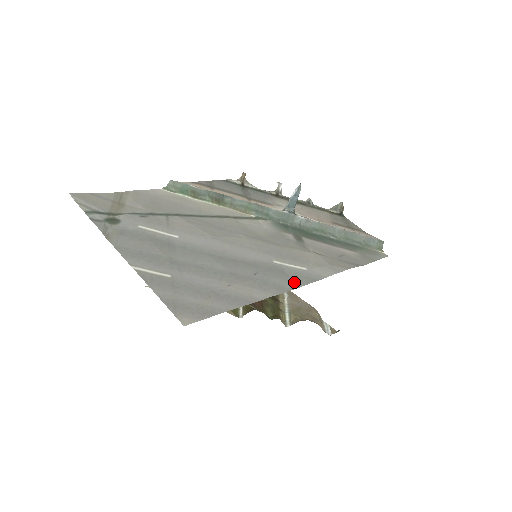
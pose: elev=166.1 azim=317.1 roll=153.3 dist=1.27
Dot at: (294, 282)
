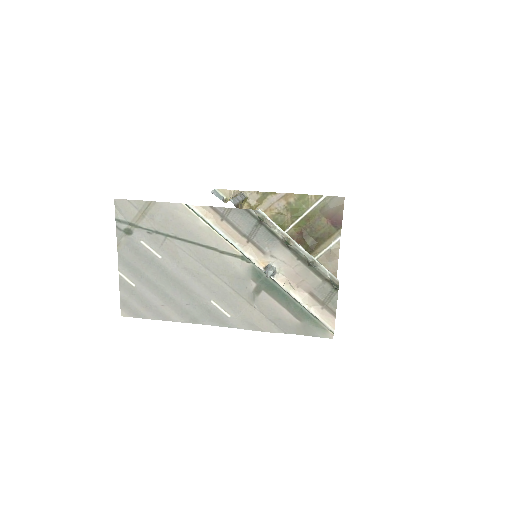
Dot at: (209, 320)
